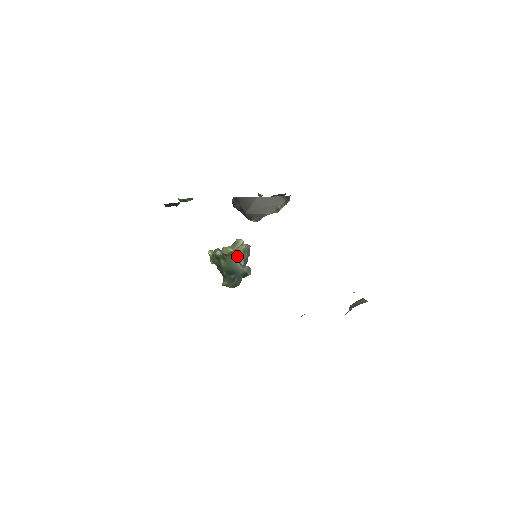
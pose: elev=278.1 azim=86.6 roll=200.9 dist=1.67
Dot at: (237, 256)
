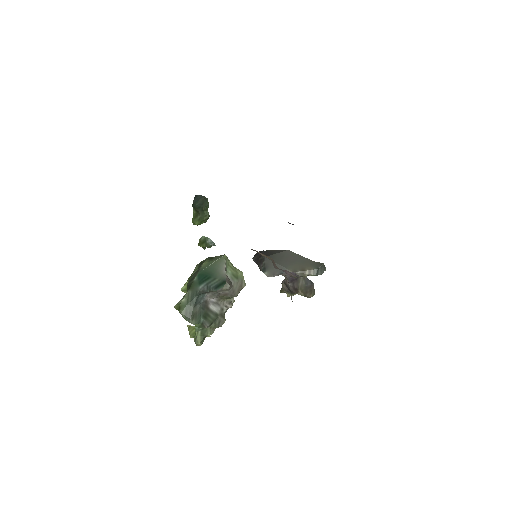
Dot at: (228, 264)
